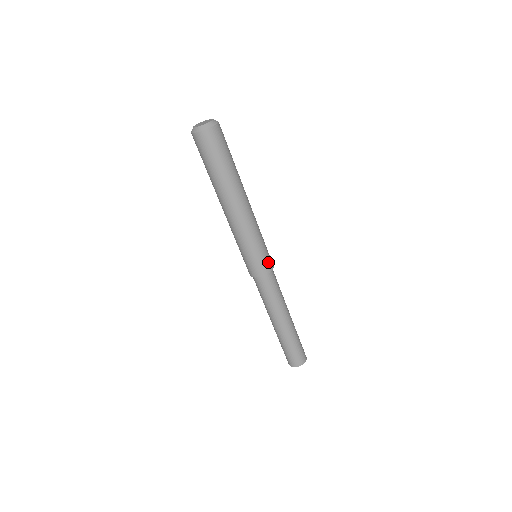
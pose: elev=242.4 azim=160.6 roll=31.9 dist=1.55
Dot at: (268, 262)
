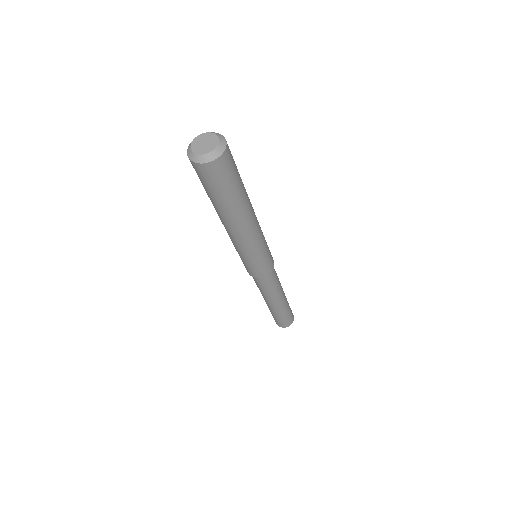
Dot at: (260, 272)
